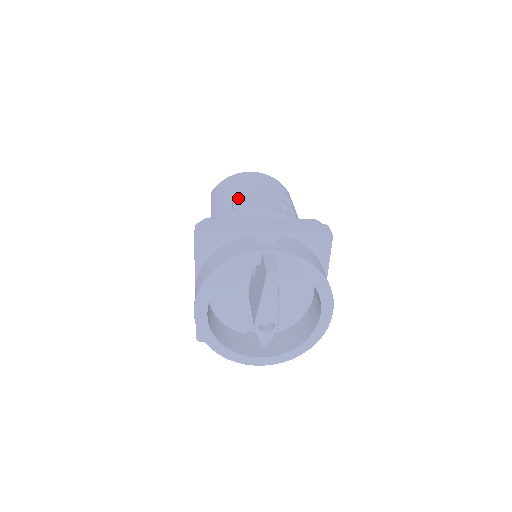
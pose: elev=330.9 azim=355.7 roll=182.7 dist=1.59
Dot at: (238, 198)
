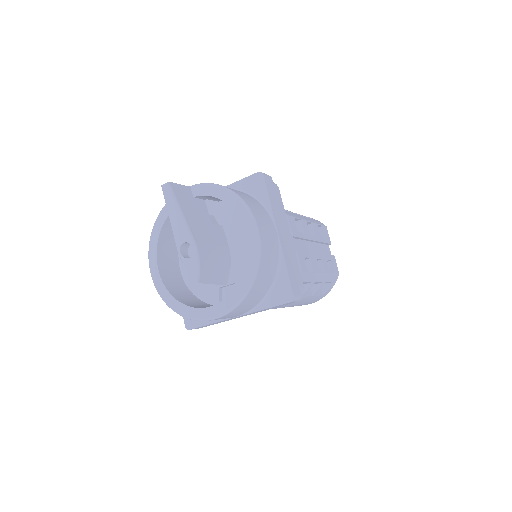
Dot at: occluded
